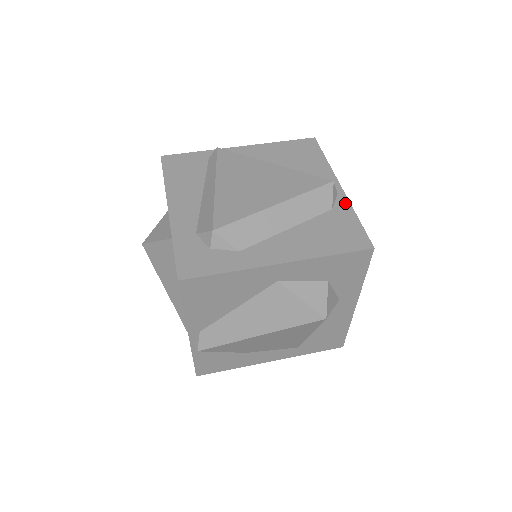
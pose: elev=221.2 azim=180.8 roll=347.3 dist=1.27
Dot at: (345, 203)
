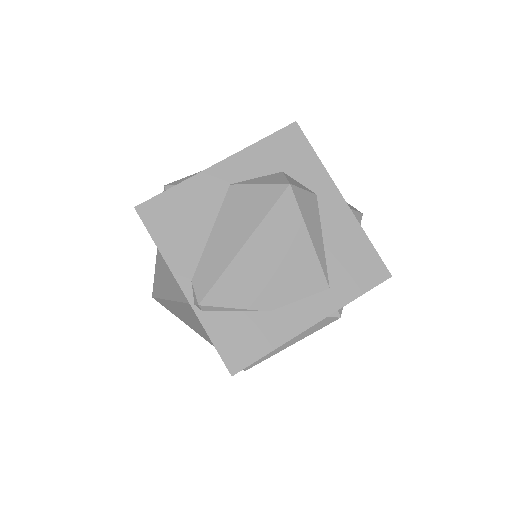
Dot at: occluded
